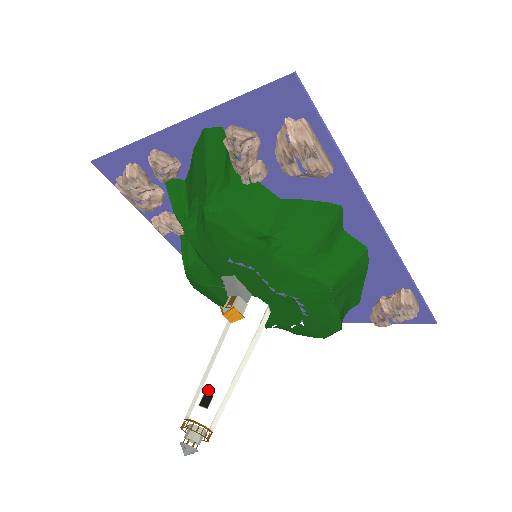
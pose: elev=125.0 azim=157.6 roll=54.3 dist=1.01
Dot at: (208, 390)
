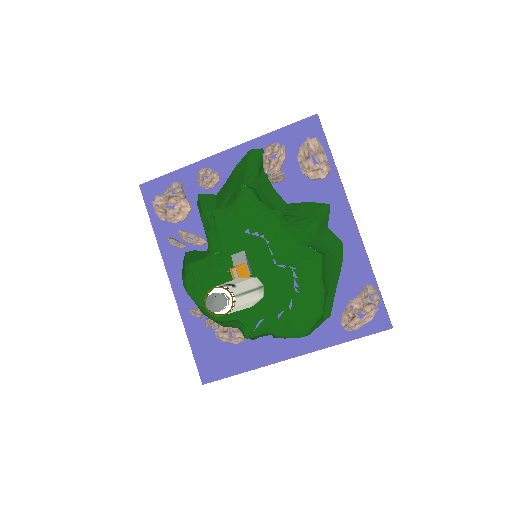
Dot at: (230, 283)
